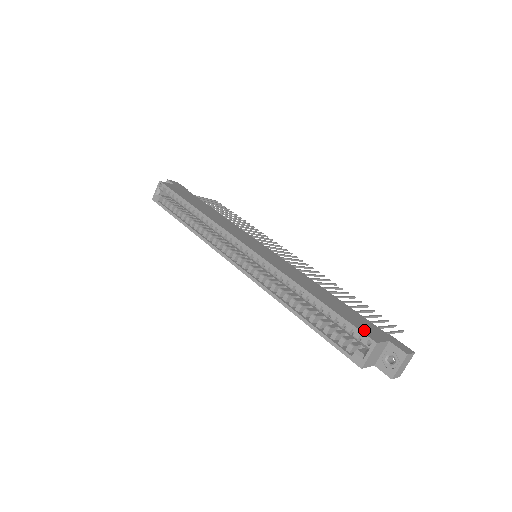
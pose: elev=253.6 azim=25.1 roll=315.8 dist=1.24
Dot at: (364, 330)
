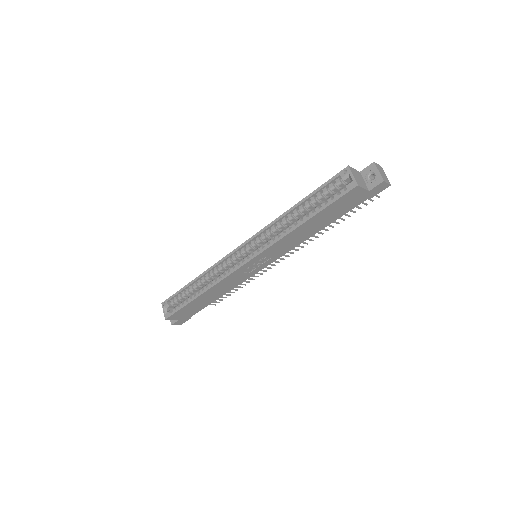
Dot at: (339, 176)
